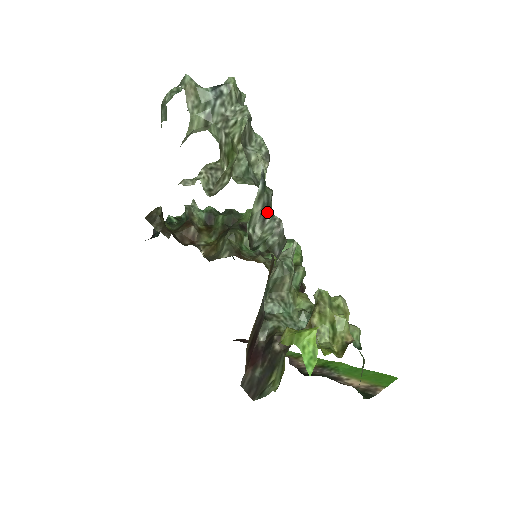
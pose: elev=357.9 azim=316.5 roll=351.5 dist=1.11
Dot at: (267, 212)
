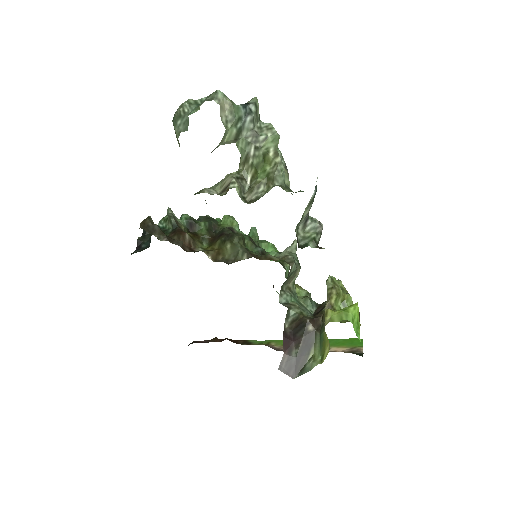
Dot at: (308, 215)
